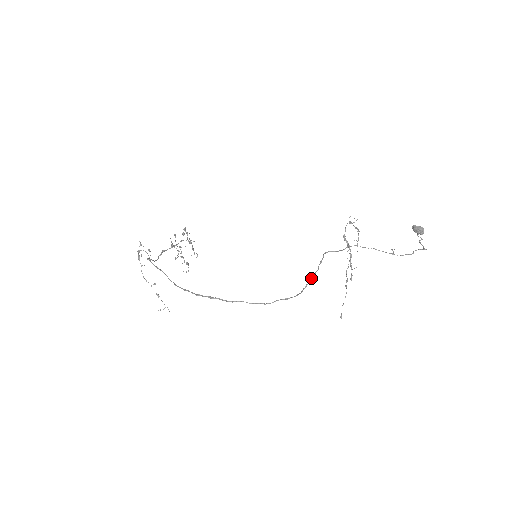
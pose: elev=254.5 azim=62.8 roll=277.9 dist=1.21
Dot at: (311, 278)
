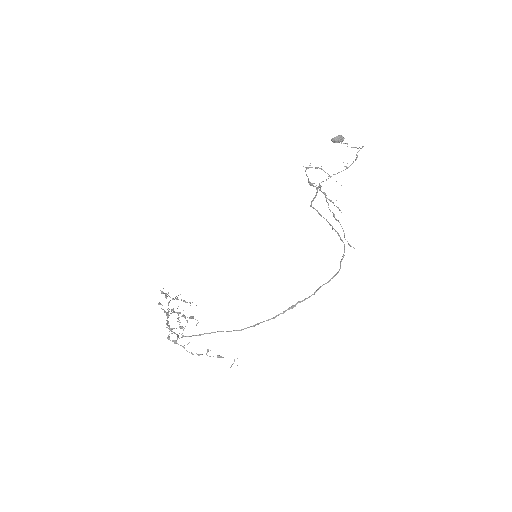
Dot at: occluded
